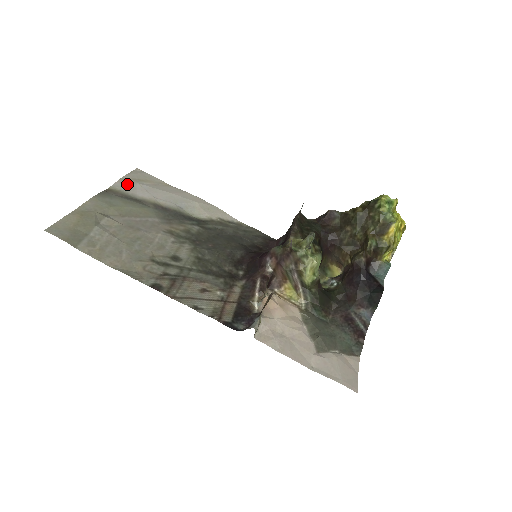
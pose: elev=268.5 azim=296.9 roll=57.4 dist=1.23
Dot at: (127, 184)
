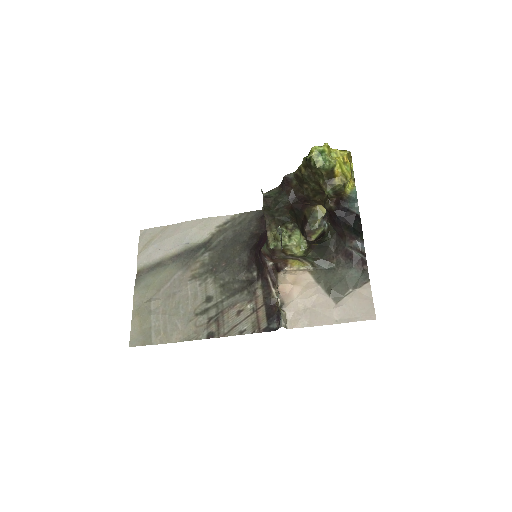
Dot at: (144, 255)
